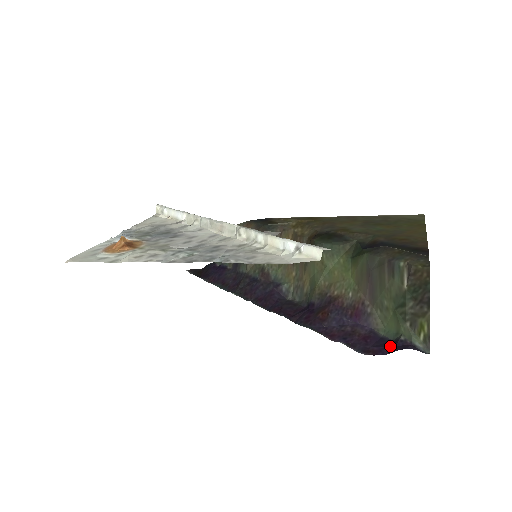
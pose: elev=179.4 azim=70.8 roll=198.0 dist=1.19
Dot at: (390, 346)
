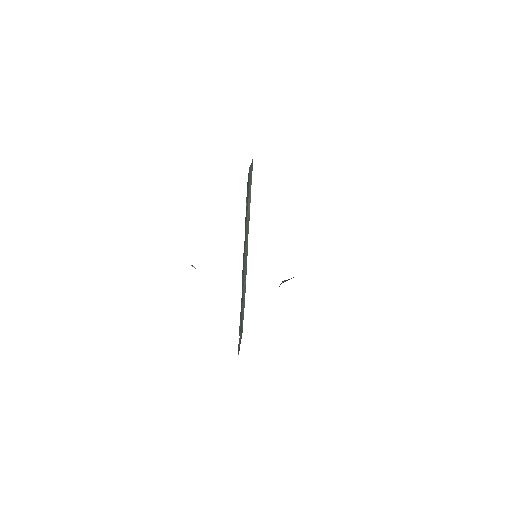
Dot at: occluded
